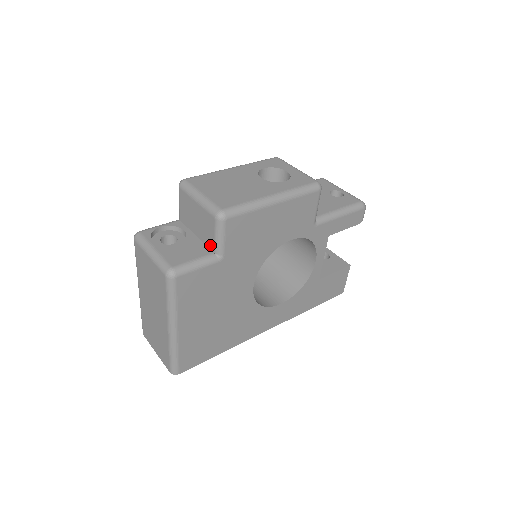
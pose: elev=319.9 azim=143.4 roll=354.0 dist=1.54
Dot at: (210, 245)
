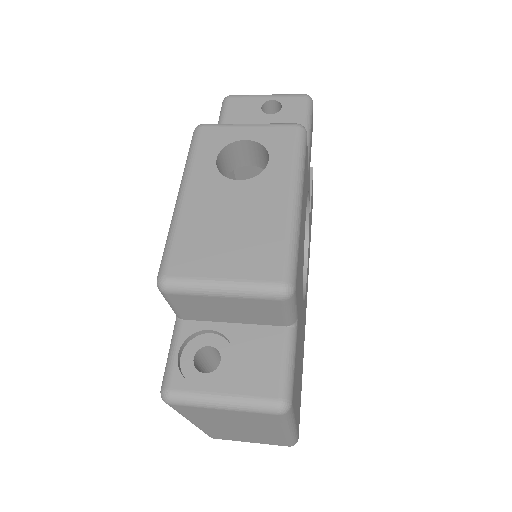
Dot at: (274, 323)
